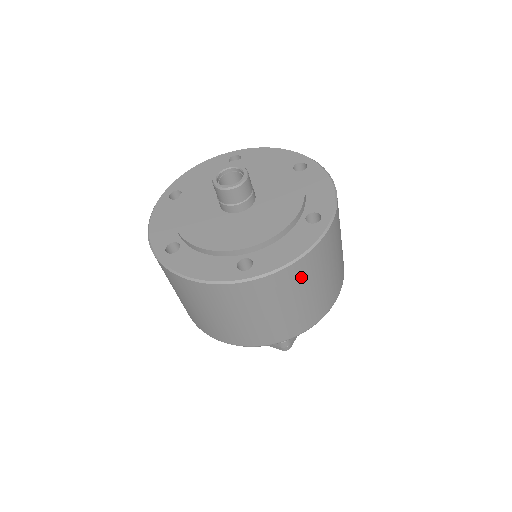
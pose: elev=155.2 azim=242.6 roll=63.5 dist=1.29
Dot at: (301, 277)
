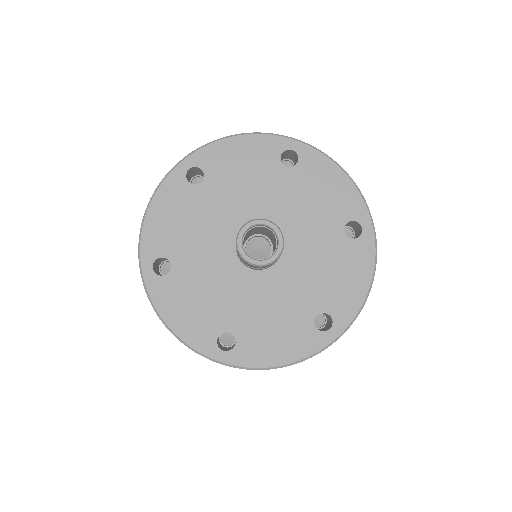
Dot at: occluded
